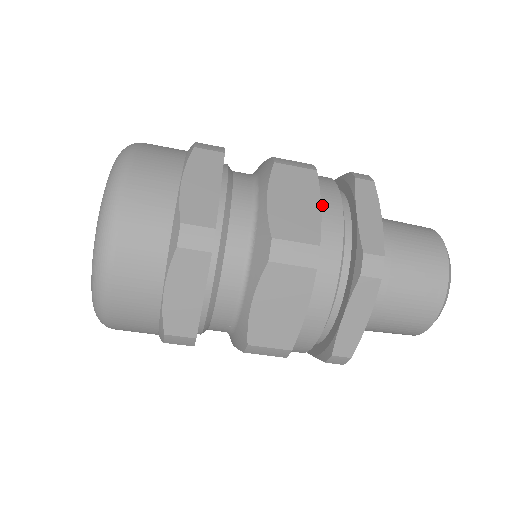
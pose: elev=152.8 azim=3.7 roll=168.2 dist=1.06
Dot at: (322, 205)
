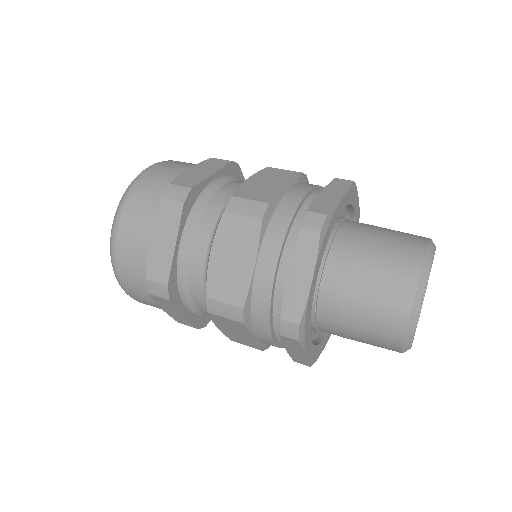
Dot at: (257, 262)
